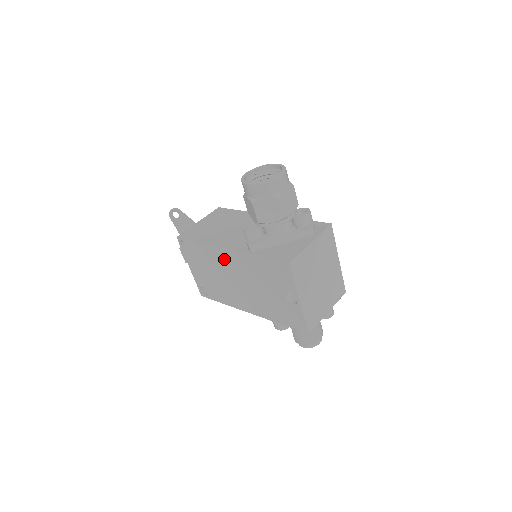
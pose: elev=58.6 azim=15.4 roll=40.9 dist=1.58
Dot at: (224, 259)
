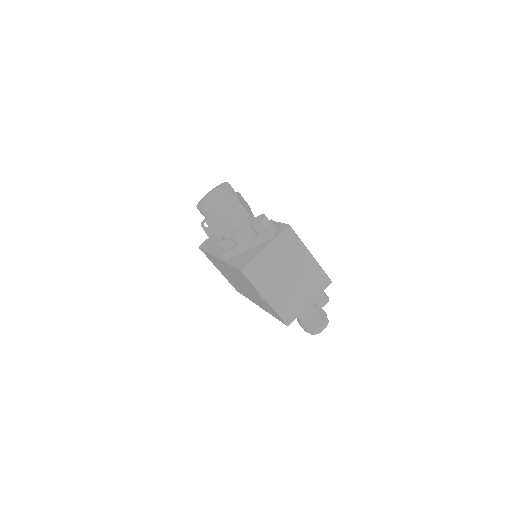
Dot at: (222, 265)
